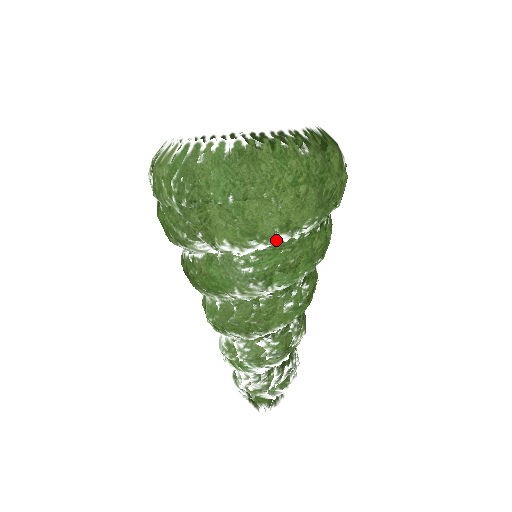
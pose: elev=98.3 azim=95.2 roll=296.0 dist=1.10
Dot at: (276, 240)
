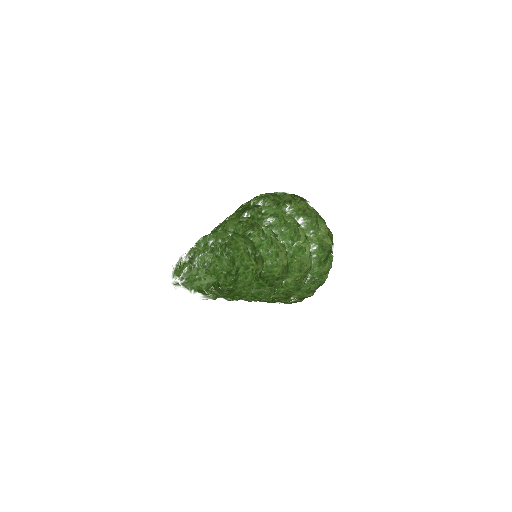
Dot at: occluded
